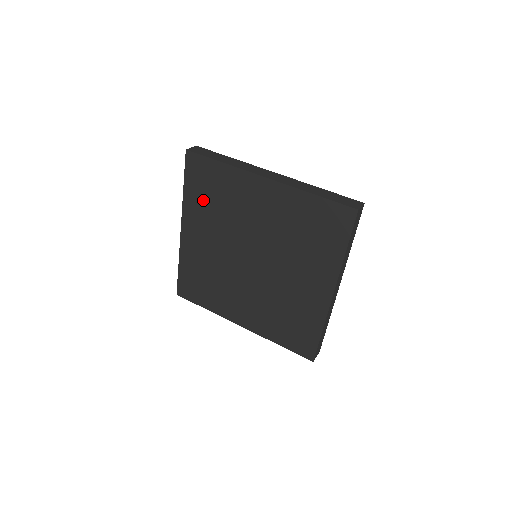
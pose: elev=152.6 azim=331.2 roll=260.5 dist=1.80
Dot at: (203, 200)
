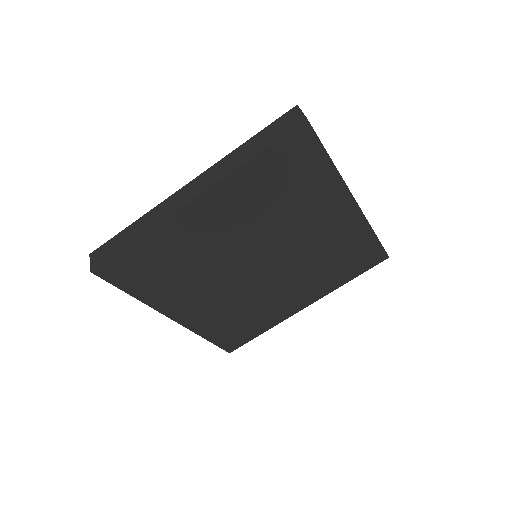
Dot at: (161, 282)
